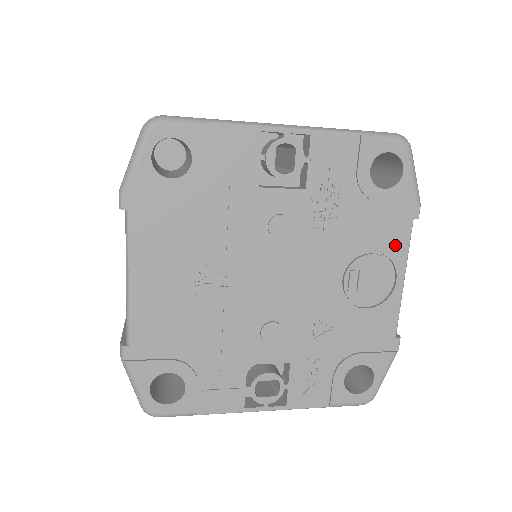
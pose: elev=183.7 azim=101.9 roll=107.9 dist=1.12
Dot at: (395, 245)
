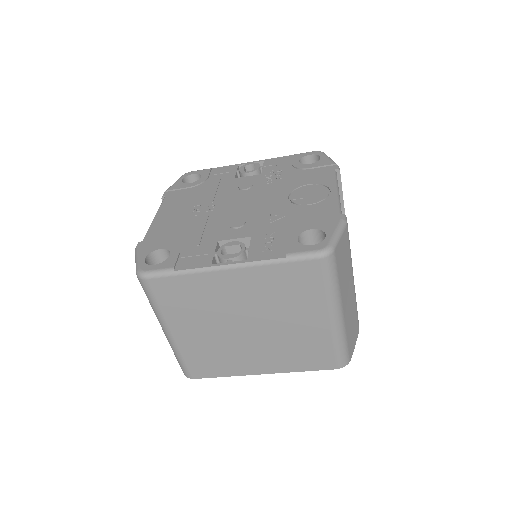
Dot at: (325, 180)
